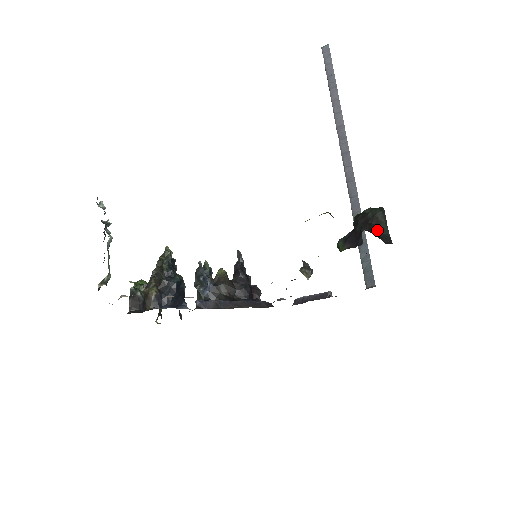
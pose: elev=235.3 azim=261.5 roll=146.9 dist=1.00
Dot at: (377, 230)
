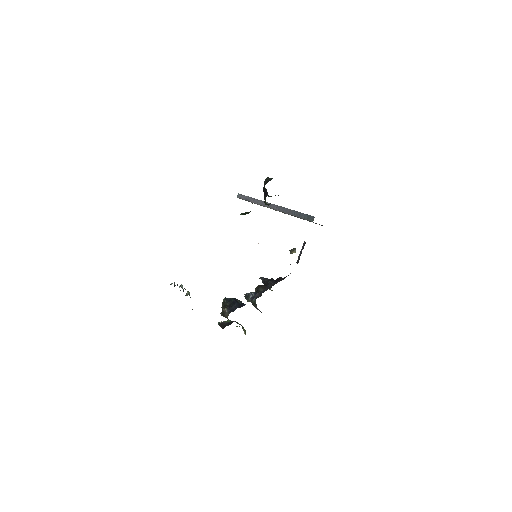
Dot at: occluded
